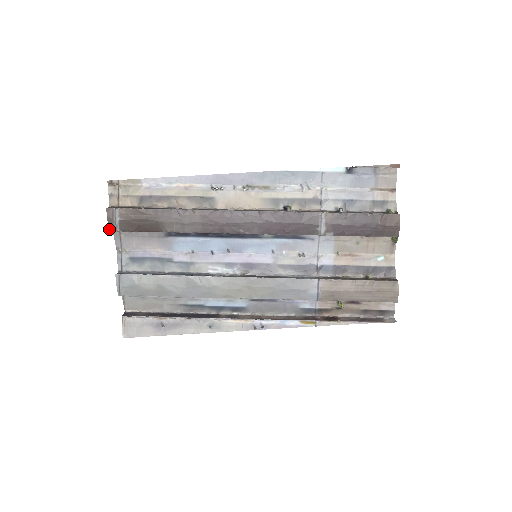
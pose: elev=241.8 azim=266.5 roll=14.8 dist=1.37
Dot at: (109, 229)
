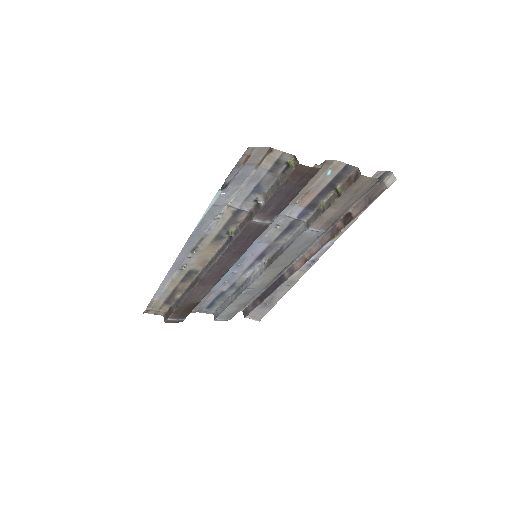
Dot at: occluded
